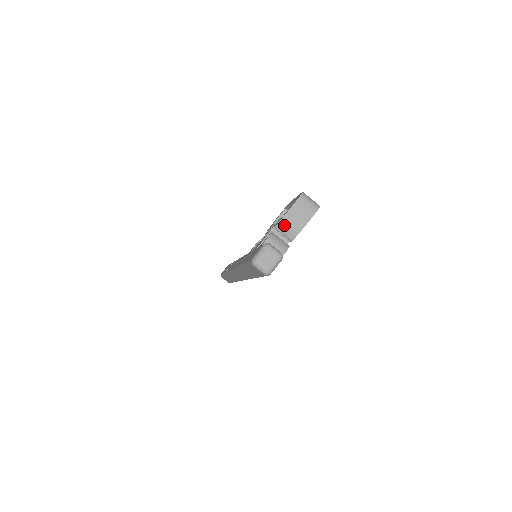
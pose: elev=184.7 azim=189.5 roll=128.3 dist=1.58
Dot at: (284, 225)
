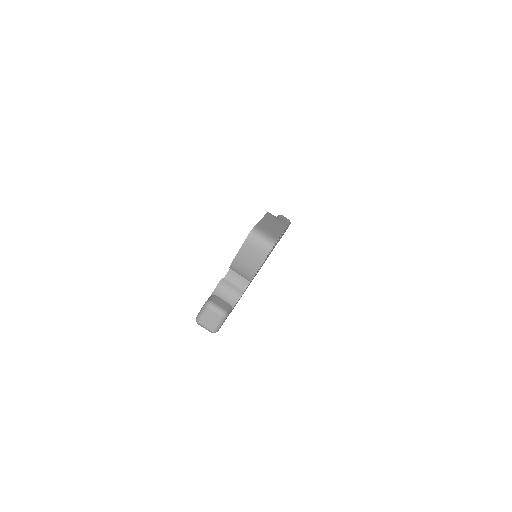
Dot at: (237, 267)
